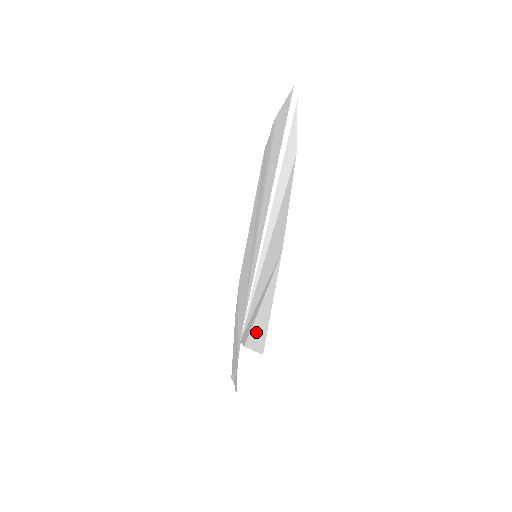
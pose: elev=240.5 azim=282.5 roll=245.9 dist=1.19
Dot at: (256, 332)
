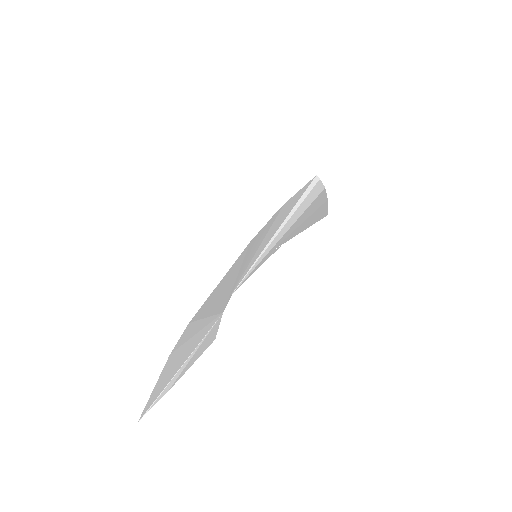
Dot at: (299, 229)
